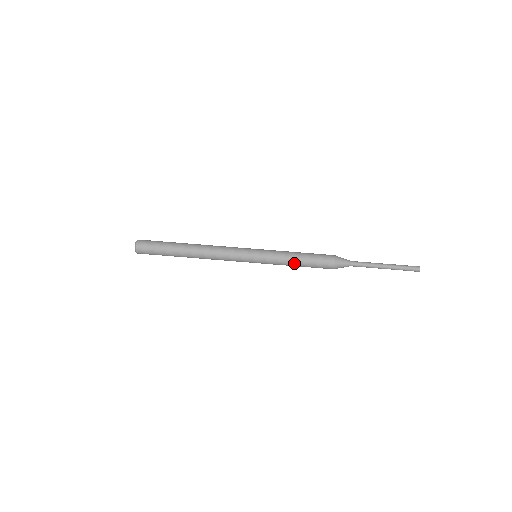
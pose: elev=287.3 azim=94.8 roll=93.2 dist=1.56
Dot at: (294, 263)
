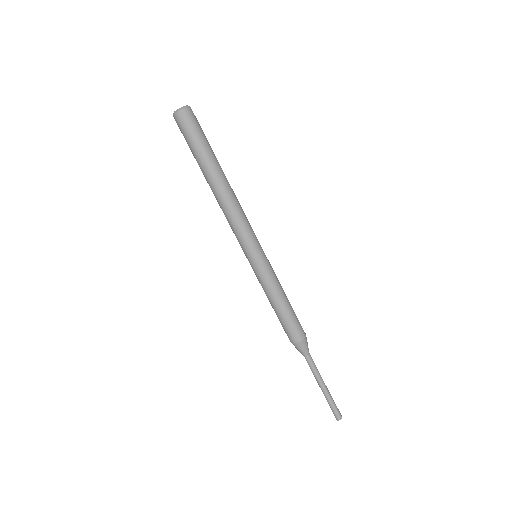
Dot at: (275, 301)
